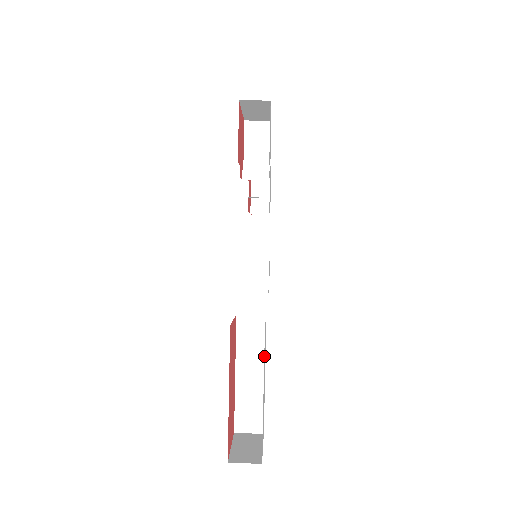
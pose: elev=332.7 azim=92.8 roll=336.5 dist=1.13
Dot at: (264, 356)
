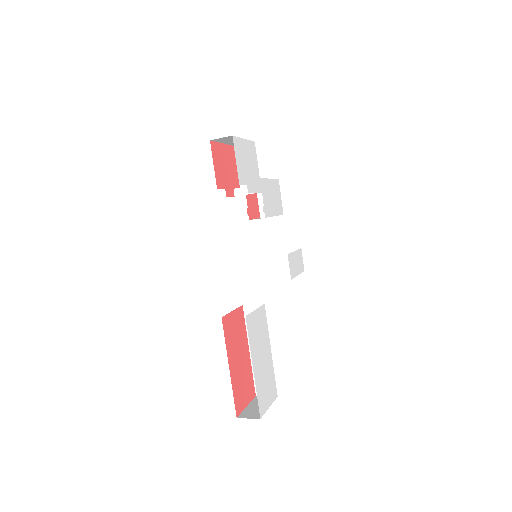
Dot at: (251, 338)
